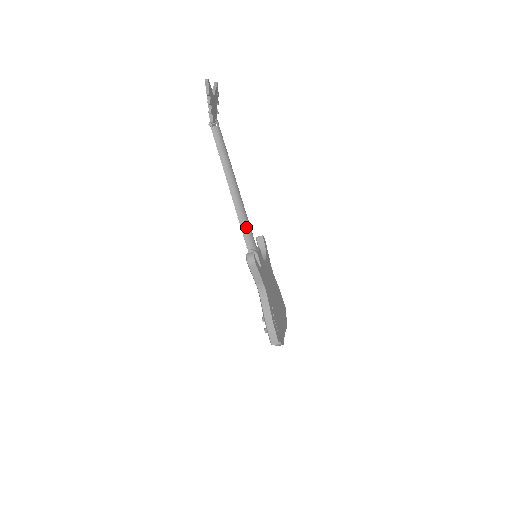
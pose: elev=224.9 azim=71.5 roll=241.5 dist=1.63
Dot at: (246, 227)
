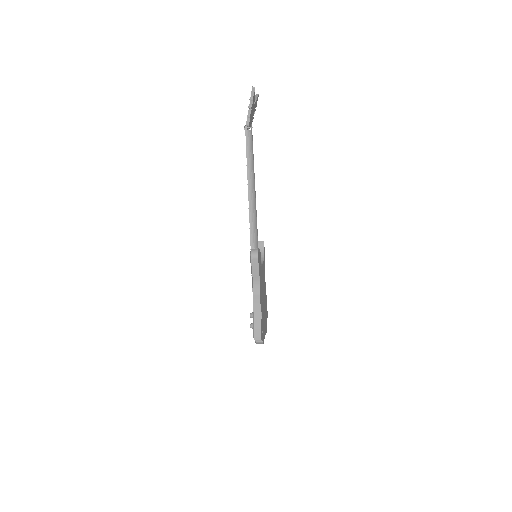
Dot at: (254, 226)
